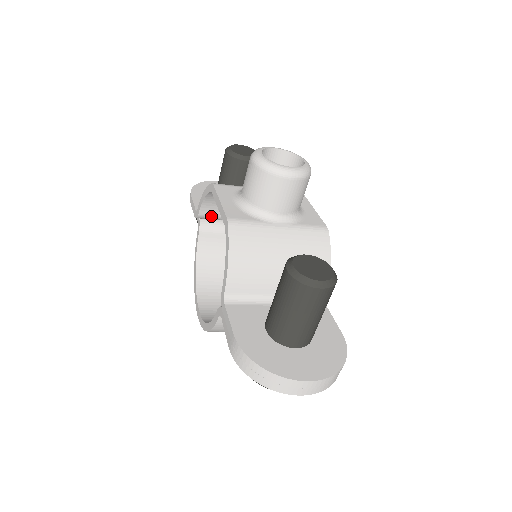
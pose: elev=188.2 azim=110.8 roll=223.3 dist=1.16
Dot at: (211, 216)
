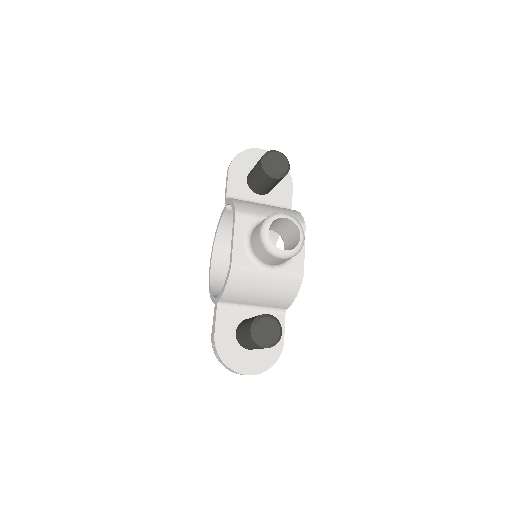
Dot at: occluded
